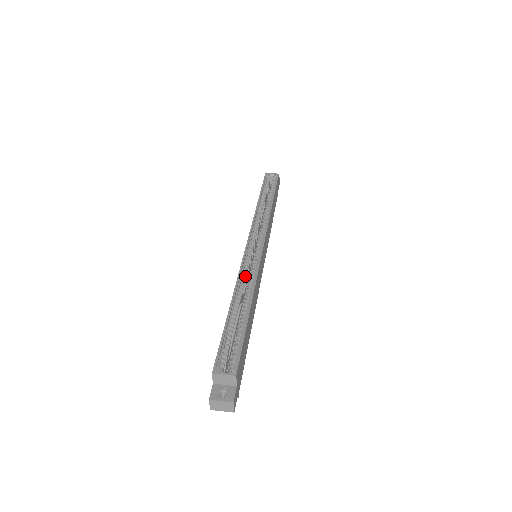
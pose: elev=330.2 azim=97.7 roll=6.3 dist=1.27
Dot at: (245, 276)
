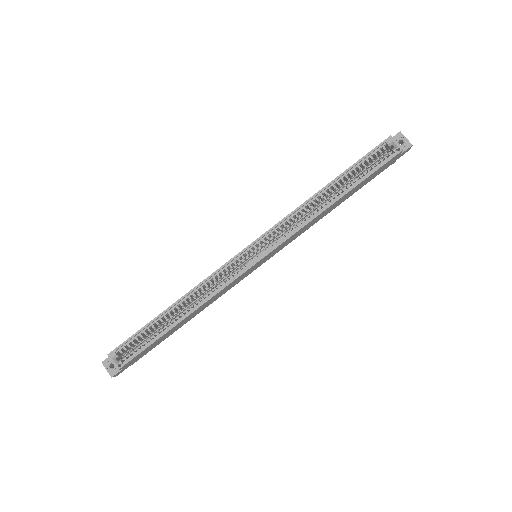
Dot at: occluded
